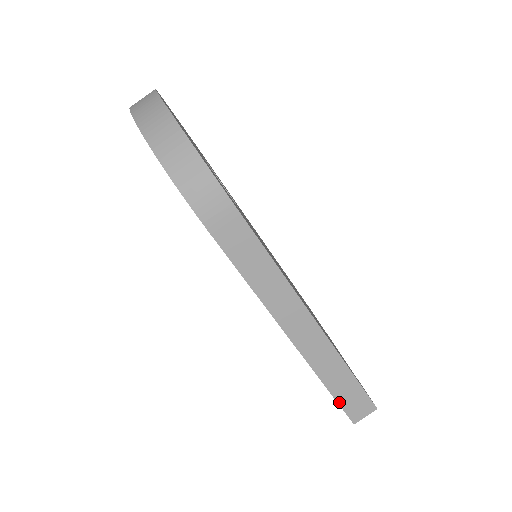
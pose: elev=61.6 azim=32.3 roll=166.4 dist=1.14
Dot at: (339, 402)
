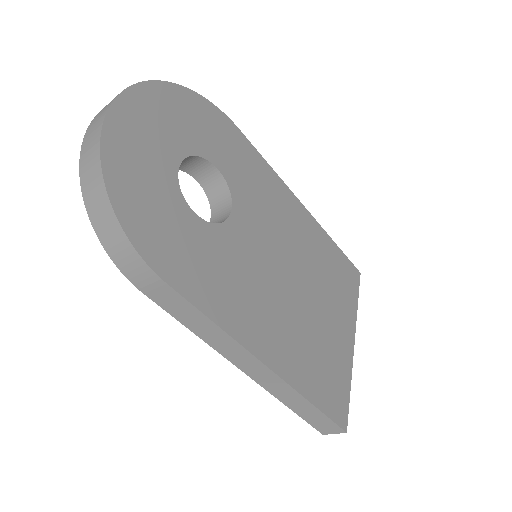
Dot at: (305, 419)
